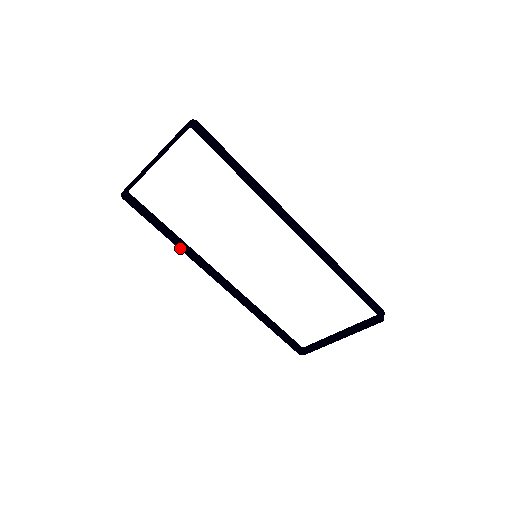
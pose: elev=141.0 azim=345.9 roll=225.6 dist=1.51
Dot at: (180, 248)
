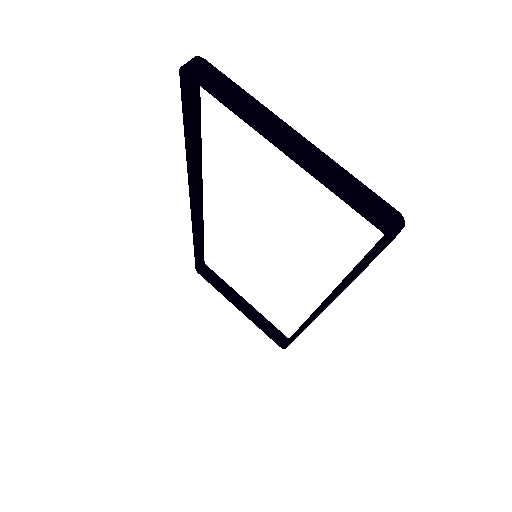
Dot at: (189, 167)
